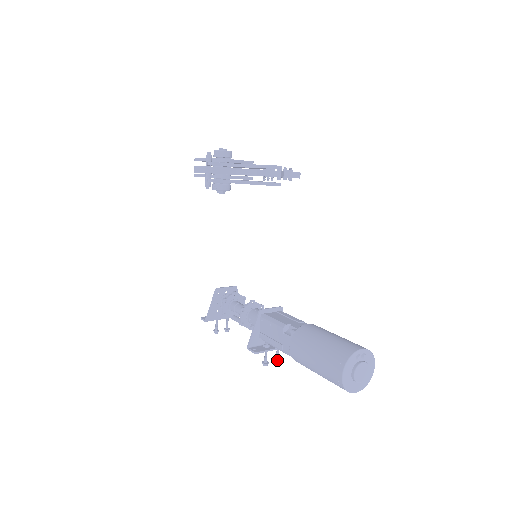
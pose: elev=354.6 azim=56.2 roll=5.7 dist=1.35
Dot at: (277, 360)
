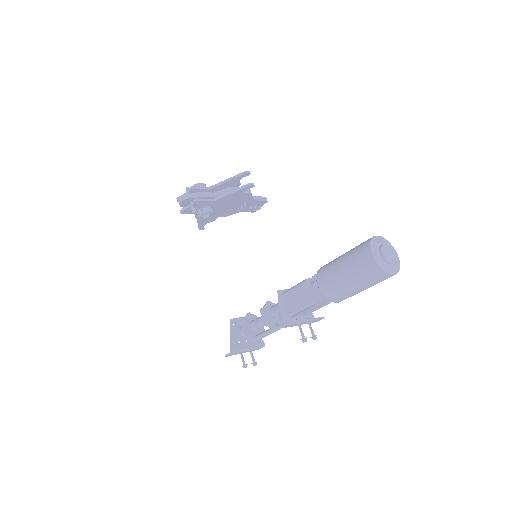
Dot at: (314, 336)
